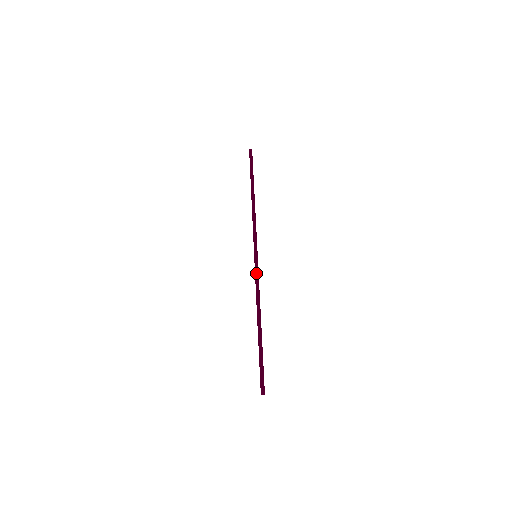
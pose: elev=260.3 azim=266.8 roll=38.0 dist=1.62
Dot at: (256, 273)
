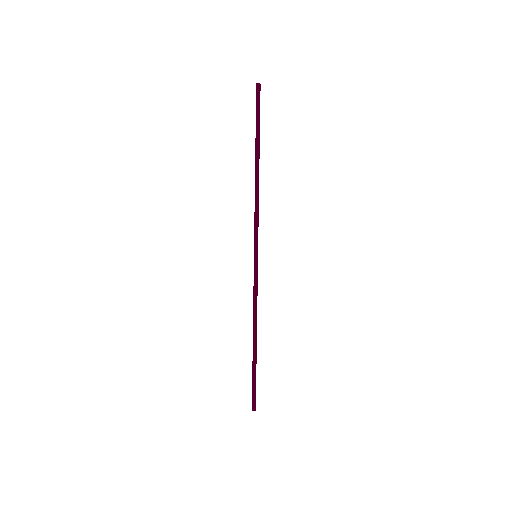
Dot at: (255, 284)
